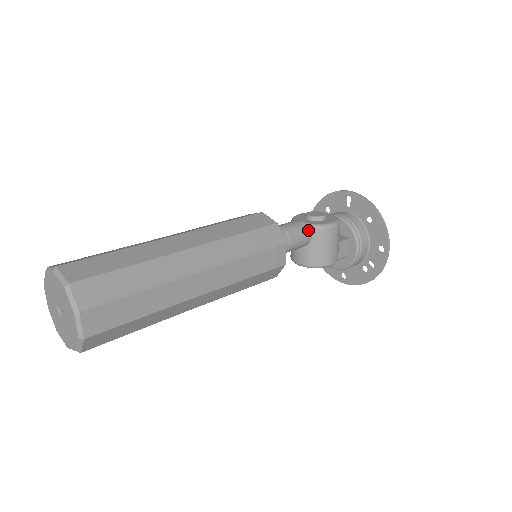
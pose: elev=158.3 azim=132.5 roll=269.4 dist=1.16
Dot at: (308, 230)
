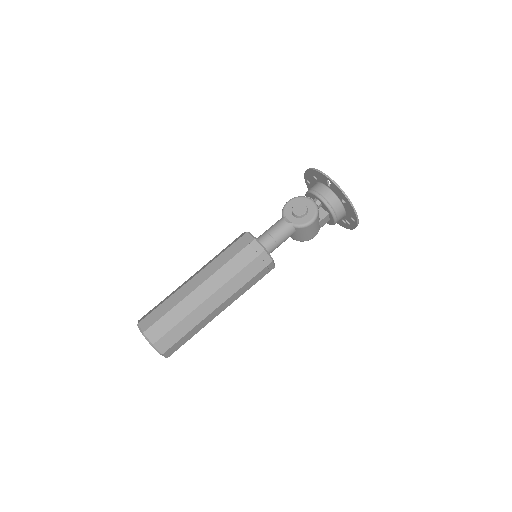
Dot at: (292, 229)
